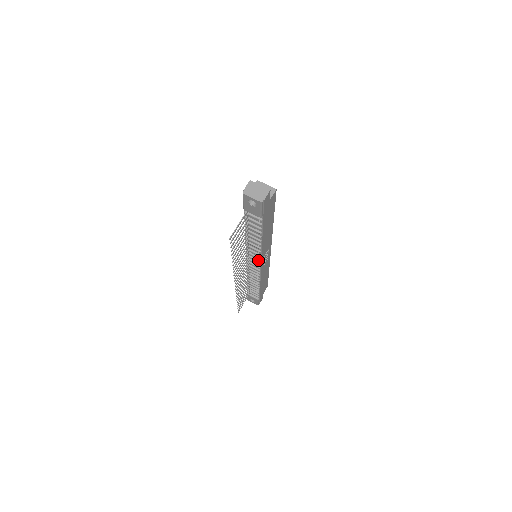
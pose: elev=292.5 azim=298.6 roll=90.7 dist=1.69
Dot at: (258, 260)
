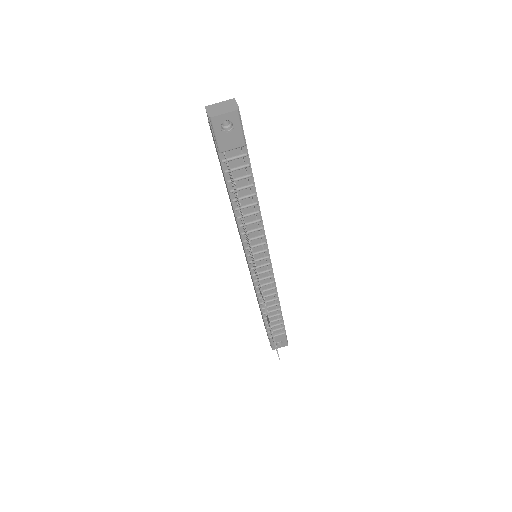
Dot at: (264, 250)
